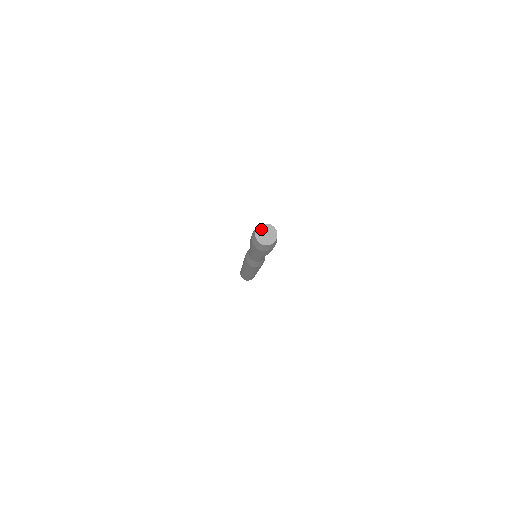
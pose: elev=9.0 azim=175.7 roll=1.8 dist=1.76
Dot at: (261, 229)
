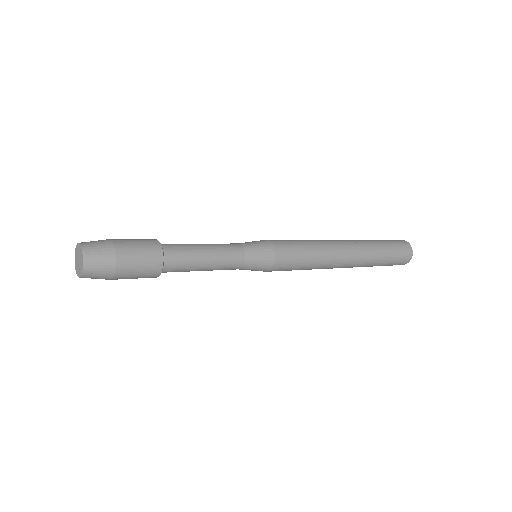
Dot at: (78, 248)
